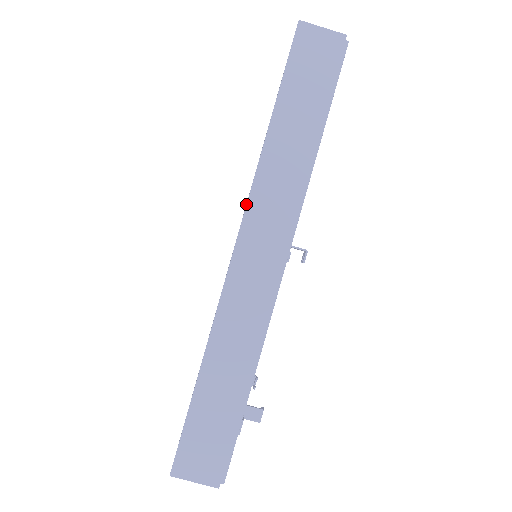
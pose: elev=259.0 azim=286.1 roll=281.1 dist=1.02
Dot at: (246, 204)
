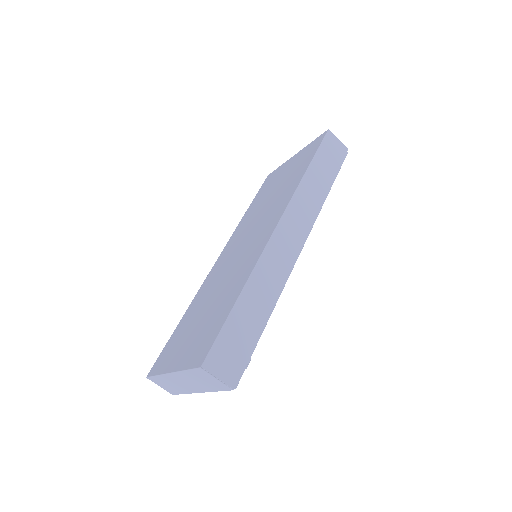
Dot at: (288, 204)
